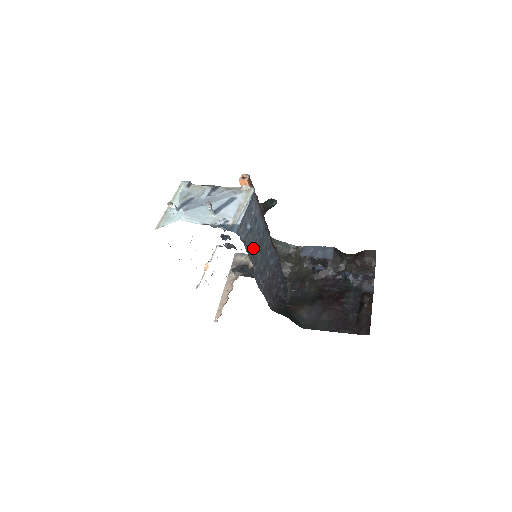
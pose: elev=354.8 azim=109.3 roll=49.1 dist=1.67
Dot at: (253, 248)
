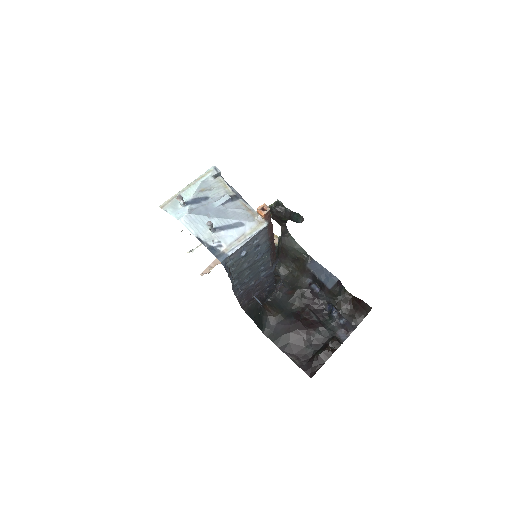
Dot at: (242, 267)
